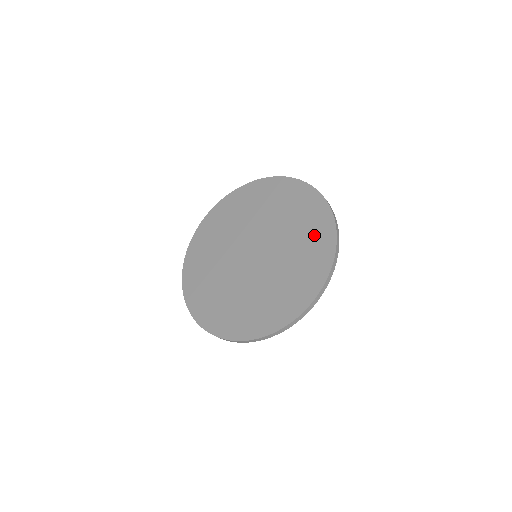
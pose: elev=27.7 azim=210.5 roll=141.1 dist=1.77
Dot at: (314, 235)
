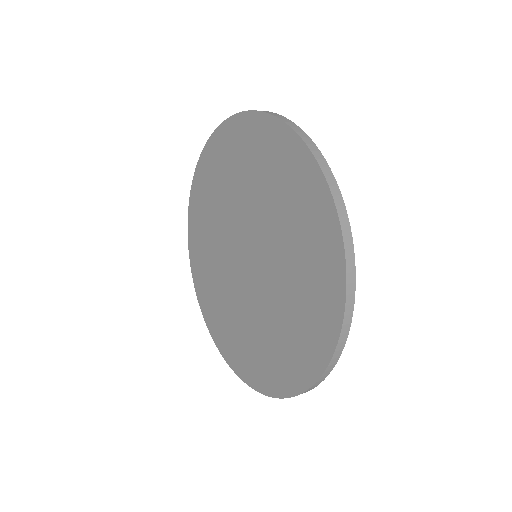
Dot at: (311, 237)
